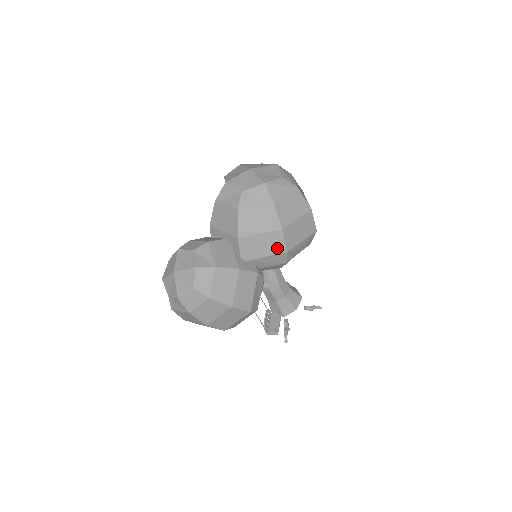
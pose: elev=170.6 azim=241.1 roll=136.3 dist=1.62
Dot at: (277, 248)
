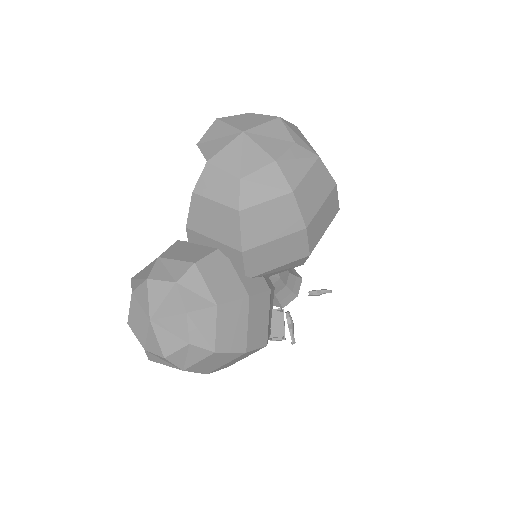
Dot at: (297, 253)
